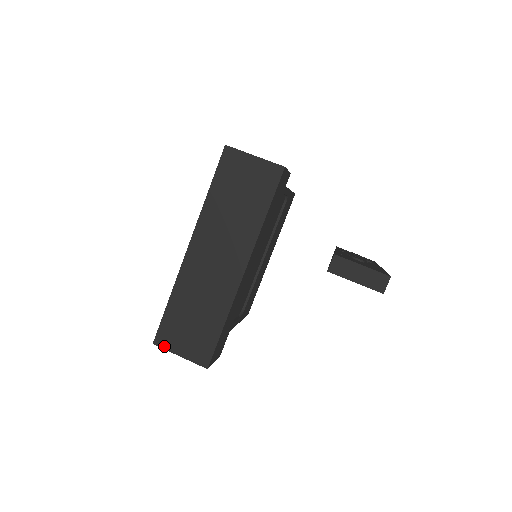
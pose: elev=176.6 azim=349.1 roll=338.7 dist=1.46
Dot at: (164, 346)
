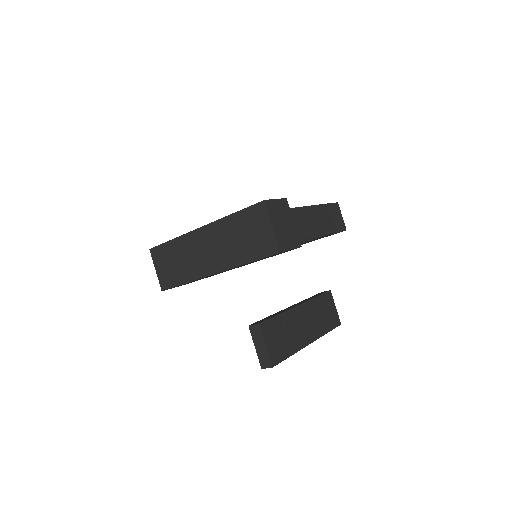
Dot at: (153, 257)
